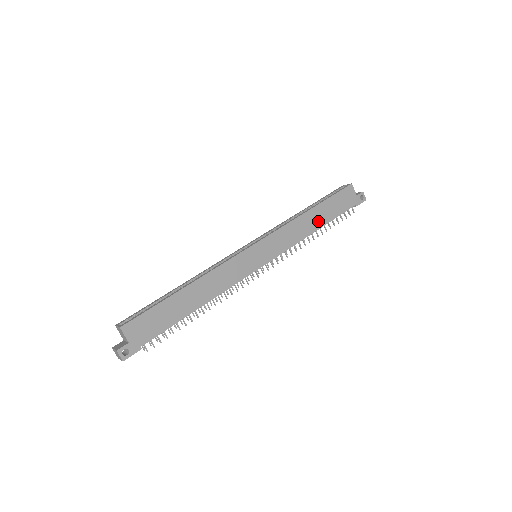
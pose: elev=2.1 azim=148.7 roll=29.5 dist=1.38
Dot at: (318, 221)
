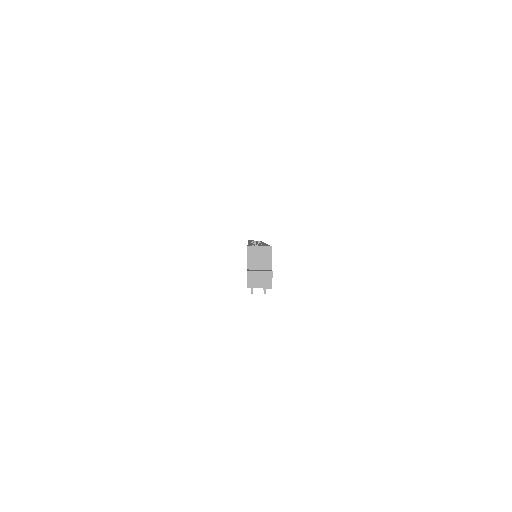
Dot at: occluded
